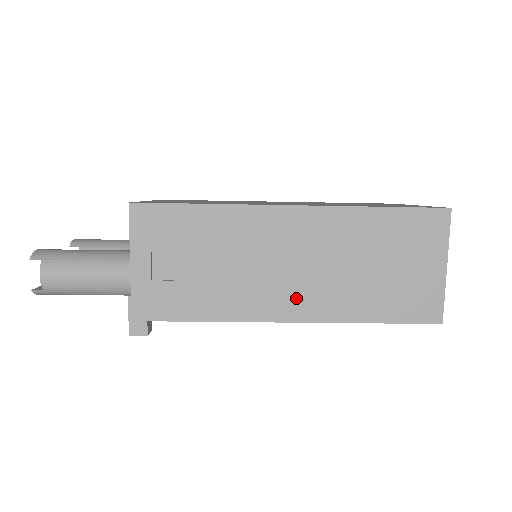
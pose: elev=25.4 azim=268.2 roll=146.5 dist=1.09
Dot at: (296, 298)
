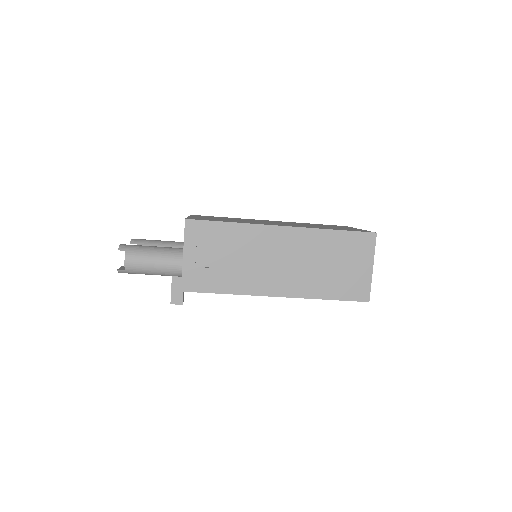
Dot at: (282, 282)
